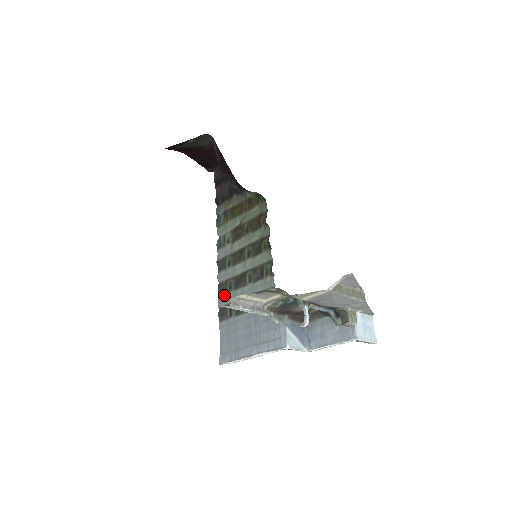
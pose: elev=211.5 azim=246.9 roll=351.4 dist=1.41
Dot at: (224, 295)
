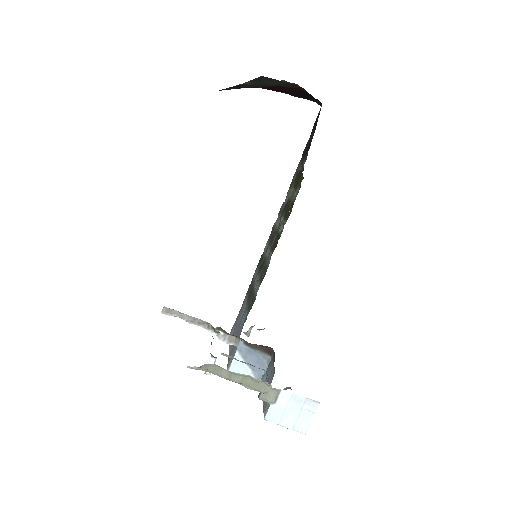
Dot at: (257, 269)
